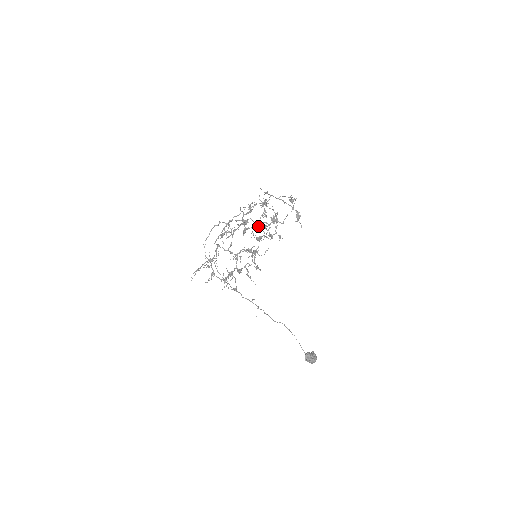
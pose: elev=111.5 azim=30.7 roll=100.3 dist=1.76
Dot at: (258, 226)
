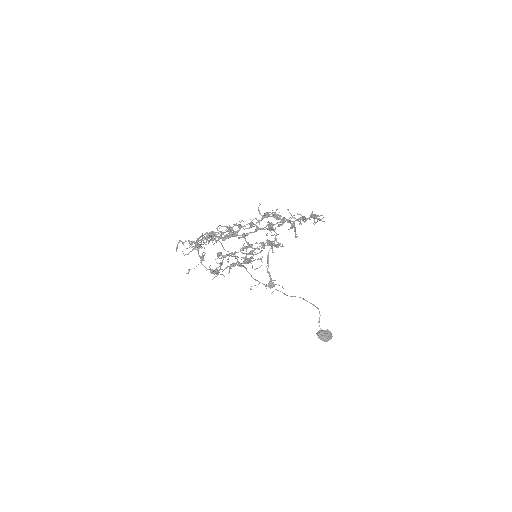
Dot at: (241, 250)
